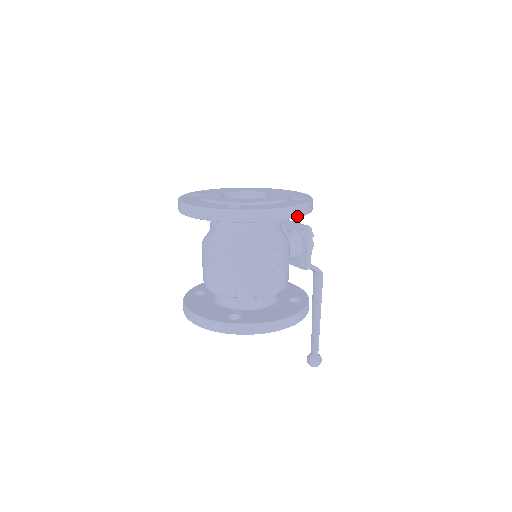
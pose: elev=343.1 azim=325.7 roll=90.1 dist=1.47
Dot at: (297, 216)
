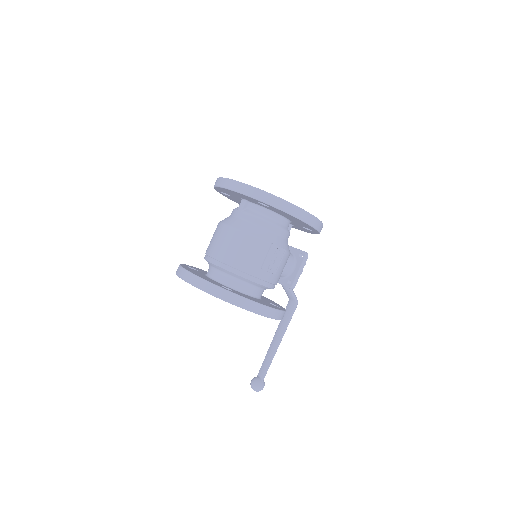
Dot at: (312, 225)
